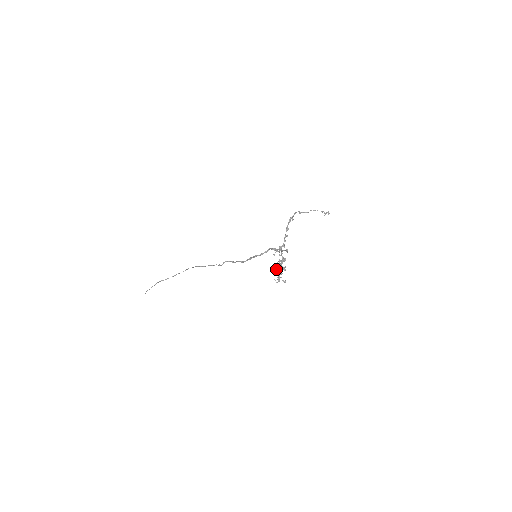
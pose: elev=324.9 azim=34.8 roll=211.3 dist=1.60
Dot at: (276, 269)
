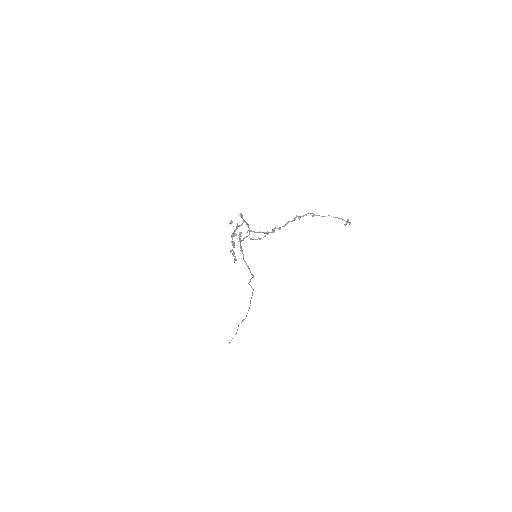
Dot at: (233, 241)
